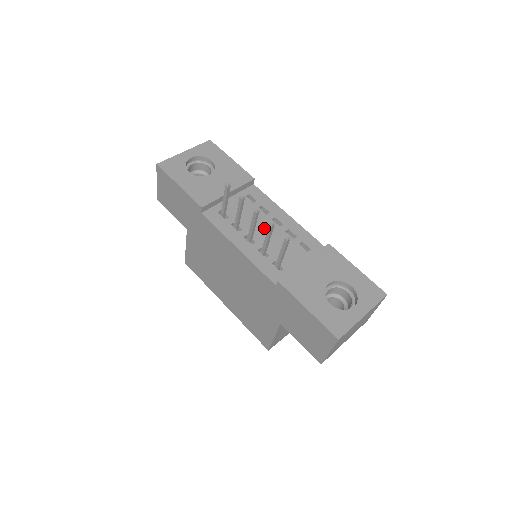
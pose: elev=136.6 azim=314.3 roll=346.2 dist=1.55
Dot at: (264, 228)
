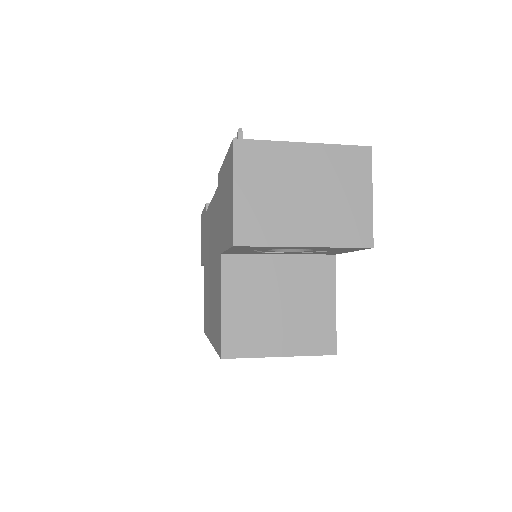
Dot at: occluded
